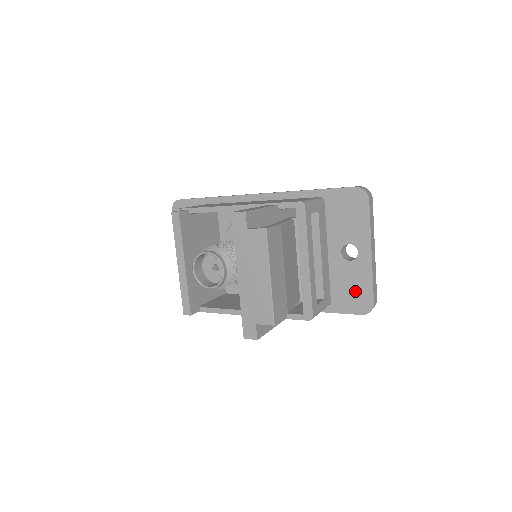
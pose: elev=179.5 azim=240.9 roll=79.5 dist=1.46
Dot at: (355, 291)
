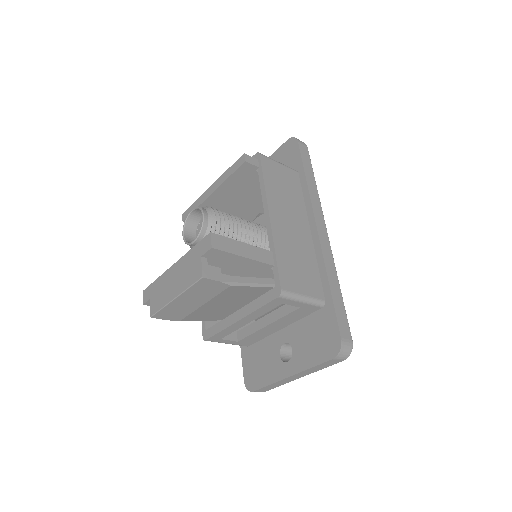
Dot at: (259, 369)
